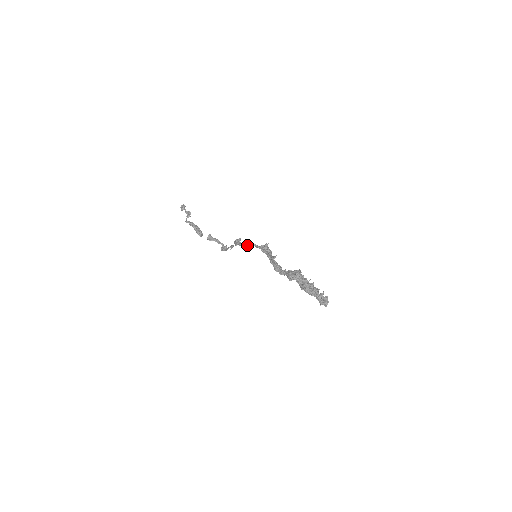
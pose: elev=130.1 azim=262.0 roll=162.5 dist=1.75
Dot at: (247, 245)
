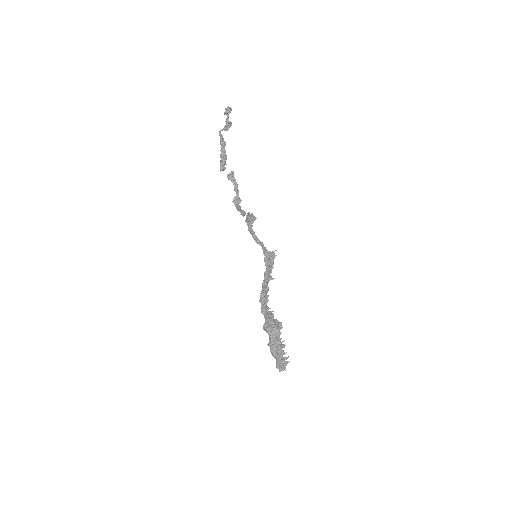
Dot at: (255, 239)
